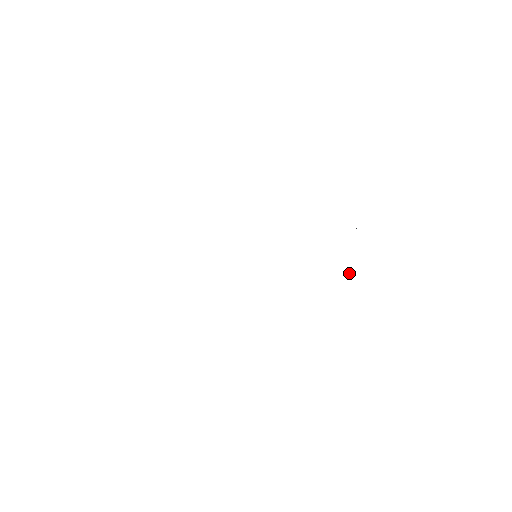
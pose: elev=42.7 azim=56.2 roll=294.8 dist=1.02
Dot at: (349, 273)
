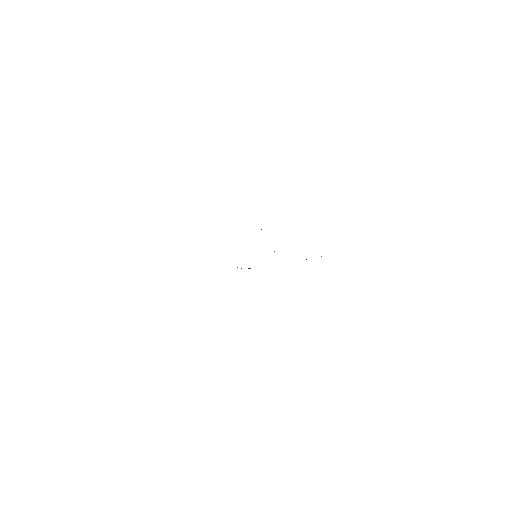
Dot at: occluded
